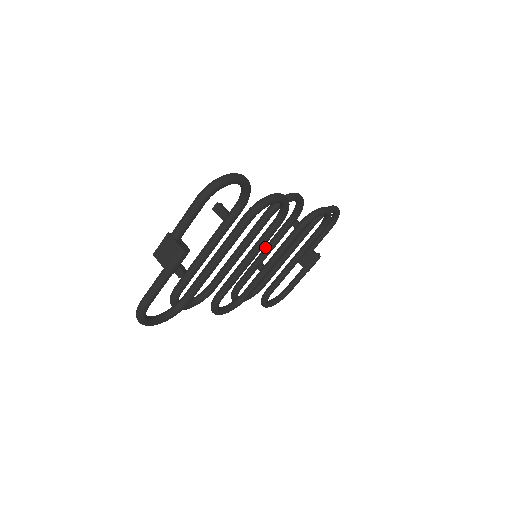
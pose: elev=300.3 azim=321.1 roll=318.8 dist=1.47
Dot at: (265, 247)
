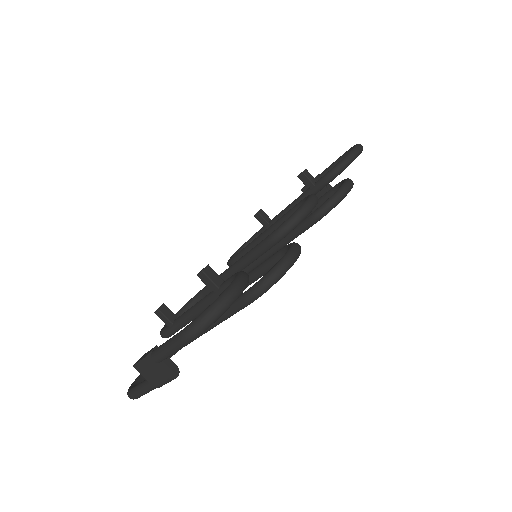
Dot at: (266, 232)
